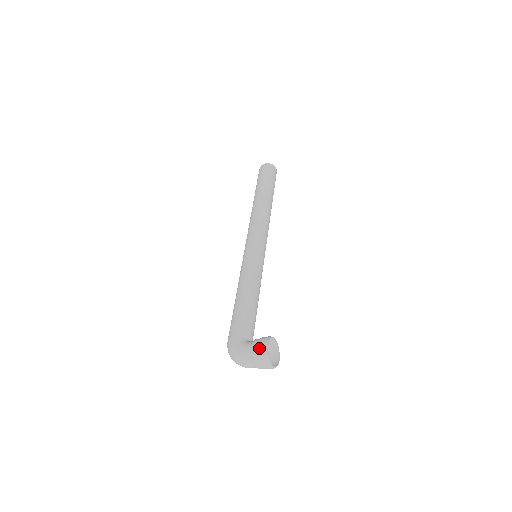
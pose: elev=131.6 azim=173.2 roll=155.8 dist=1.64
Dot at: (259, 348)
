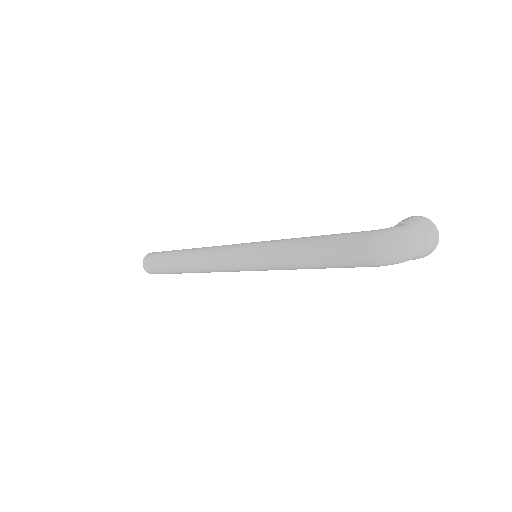
Dot at: (415, 217)
